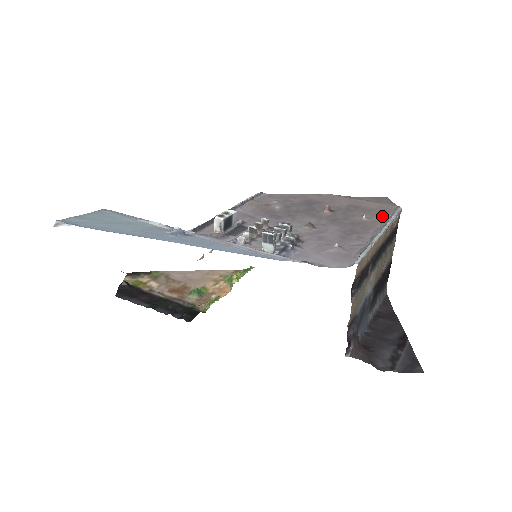
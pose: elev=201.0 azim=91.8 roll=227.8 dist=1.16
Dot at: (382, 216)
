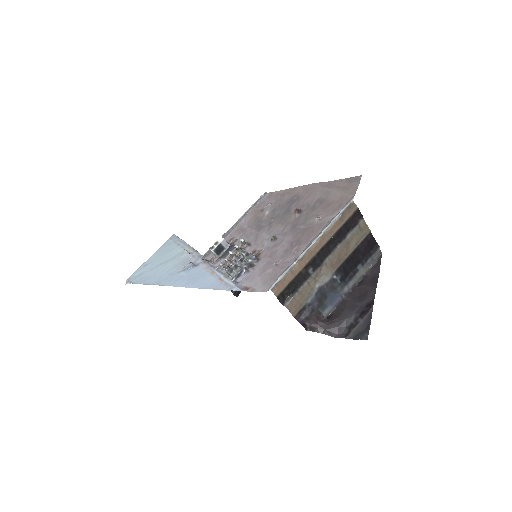
Dot at: (332, 214)
